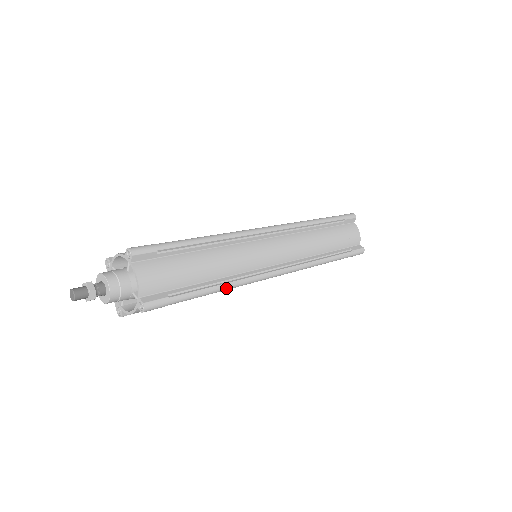
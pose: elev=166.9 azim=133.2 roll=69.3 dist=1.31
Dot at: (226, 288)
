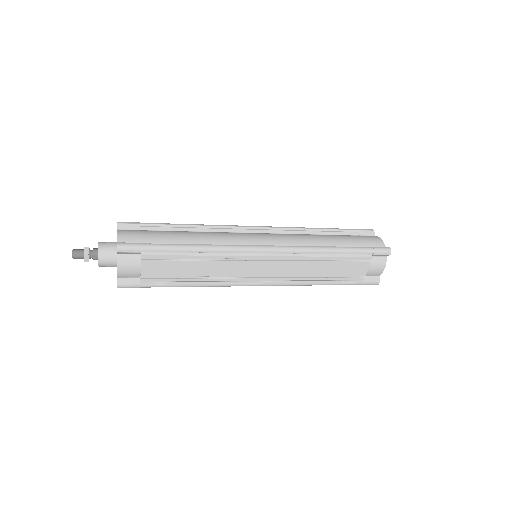
Dot at: (203, 248)
